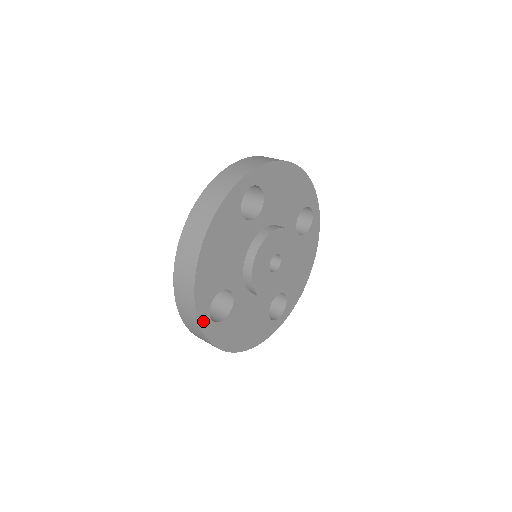
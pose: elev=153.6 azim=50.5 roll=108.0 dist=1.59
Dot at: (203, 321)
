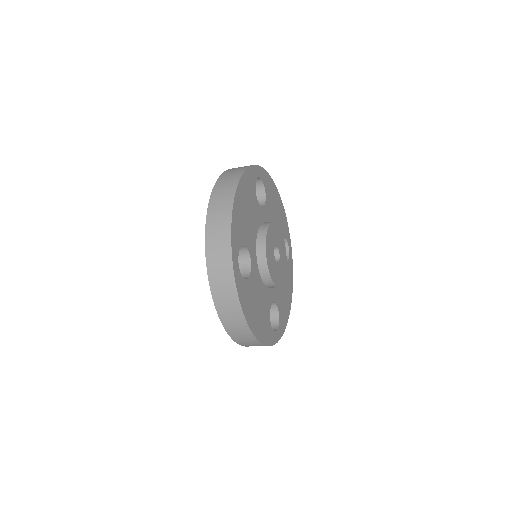
Dot at: (234, 261)
